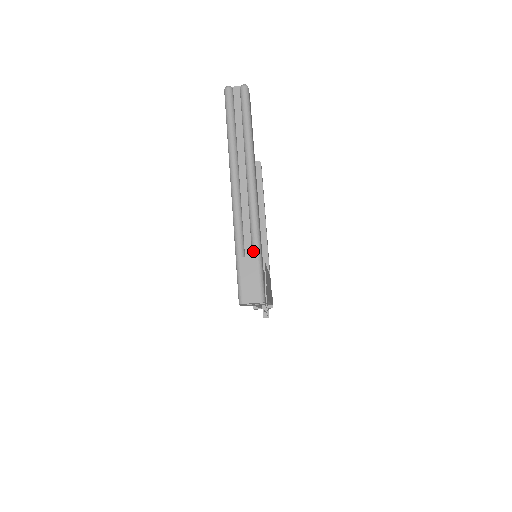
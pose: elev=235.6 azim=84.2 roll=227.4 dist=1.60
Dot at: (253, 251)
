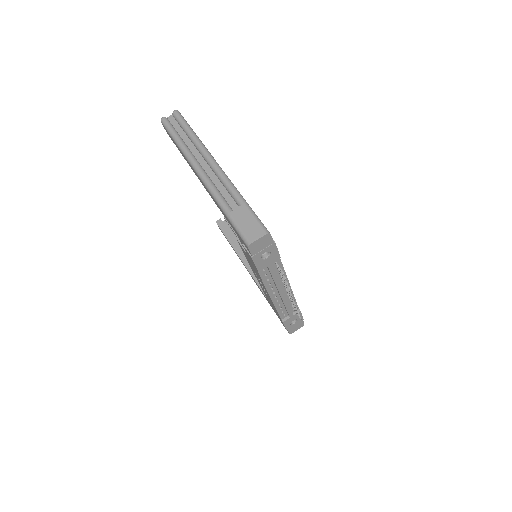
Dot at: (238, 203)
